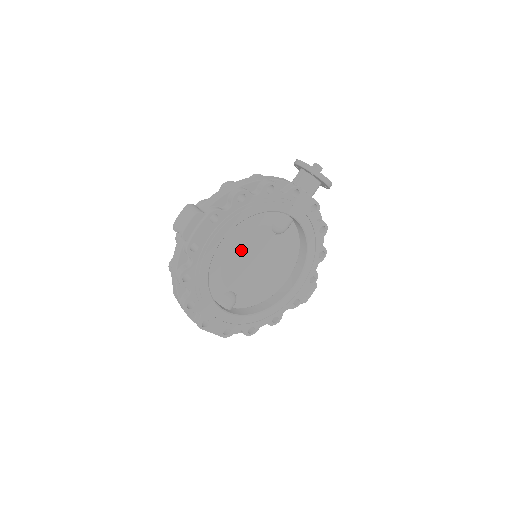
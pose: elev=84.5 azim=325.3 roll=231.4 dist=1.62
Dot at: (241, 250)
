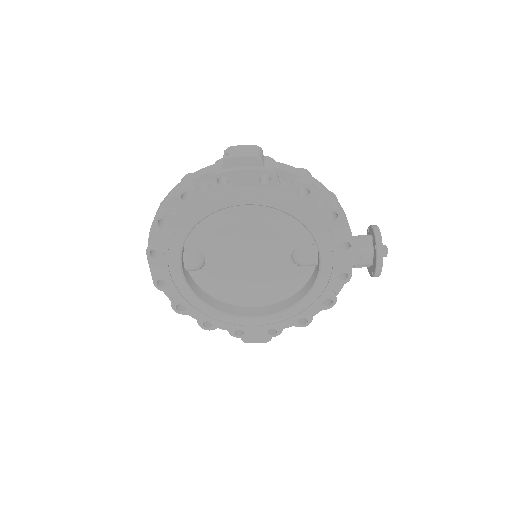
Dot at: (252, 235)
